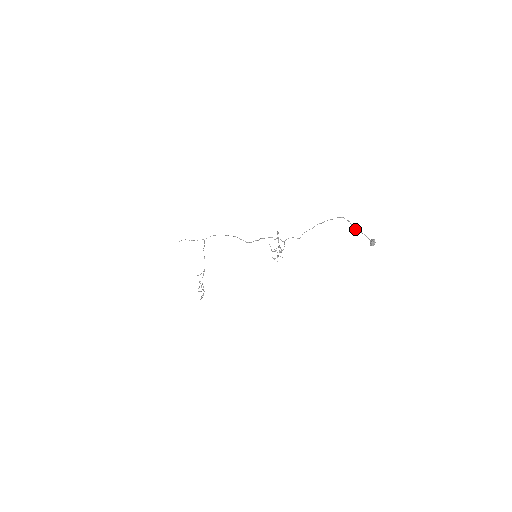
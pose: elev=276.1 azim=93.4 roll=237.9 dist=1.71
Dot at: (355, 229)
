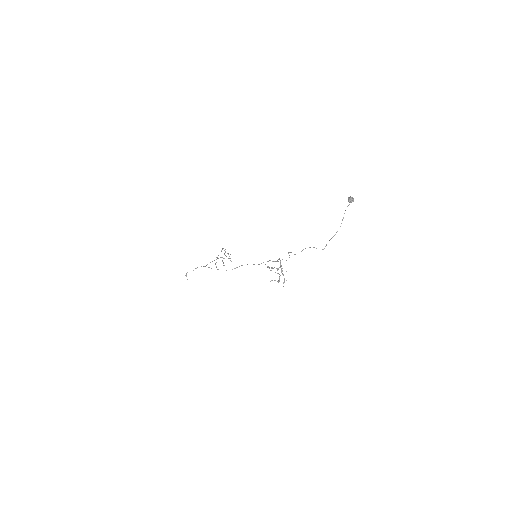
Dot at: occluded
